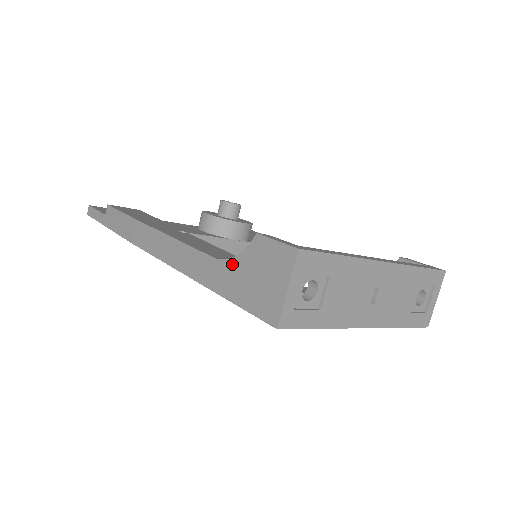
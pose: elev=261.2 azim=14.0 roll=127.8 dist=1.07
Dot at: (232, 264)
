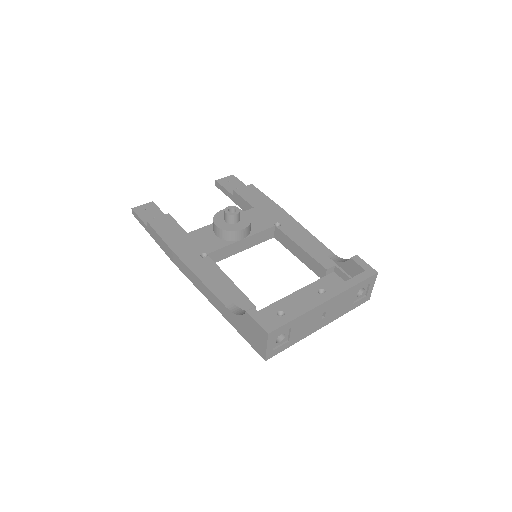
Dot at: (237, 318)
